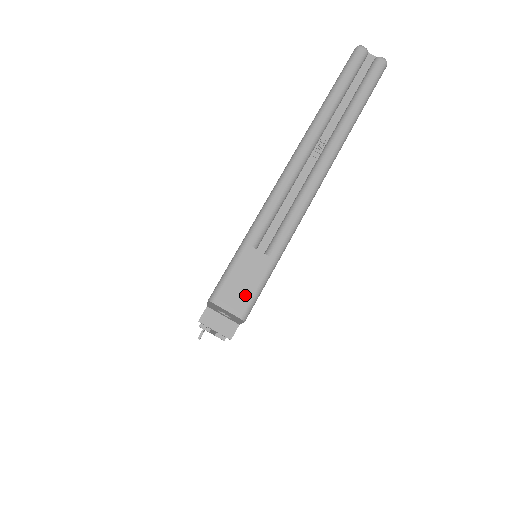
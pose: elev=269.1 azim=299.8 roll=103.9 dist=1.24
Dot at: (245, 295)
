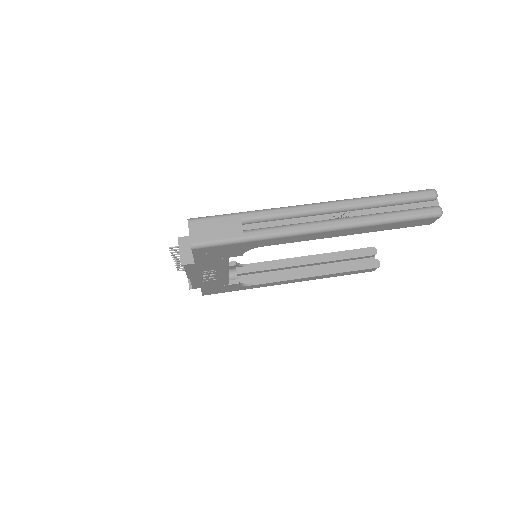
Dot at: (207, 236)
